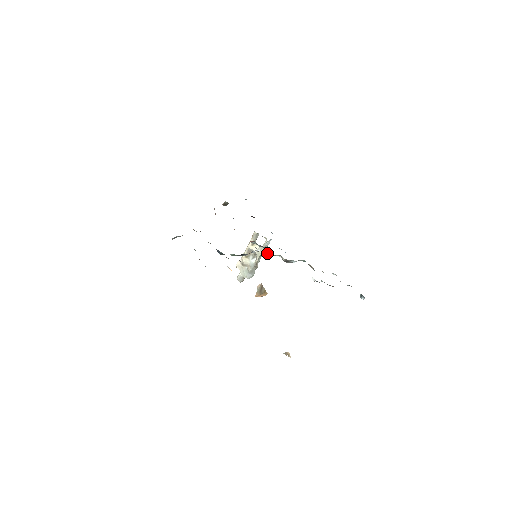
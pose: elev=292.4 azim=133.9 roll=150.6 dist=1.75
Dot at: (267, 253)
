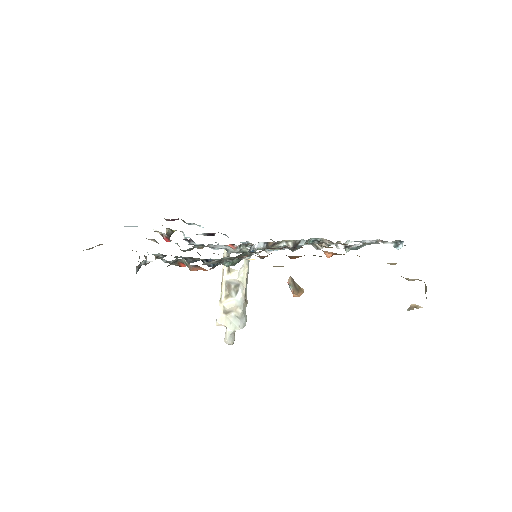
Dot at: (267, 246)
